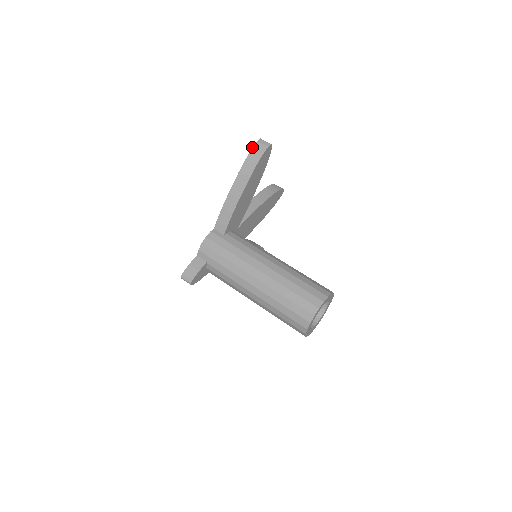
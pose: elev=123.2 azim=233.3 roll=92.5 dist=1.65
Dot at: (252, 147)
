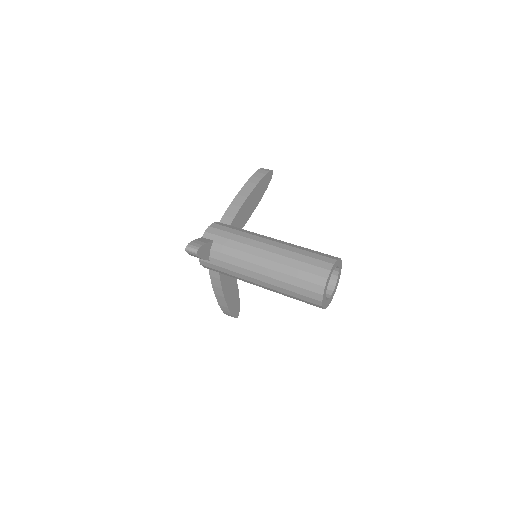
Dot at: (258, 170)
